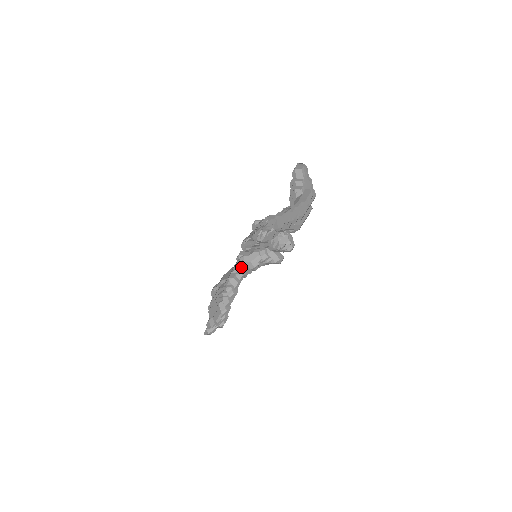
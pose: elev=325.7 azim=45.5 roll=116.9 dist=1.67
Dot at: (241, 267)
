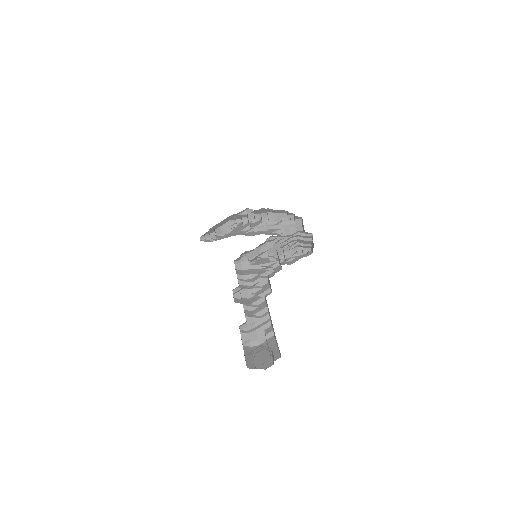
Dot at: (262, 212)
